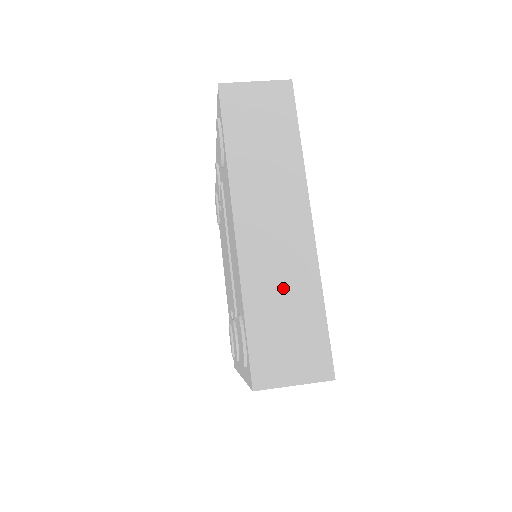
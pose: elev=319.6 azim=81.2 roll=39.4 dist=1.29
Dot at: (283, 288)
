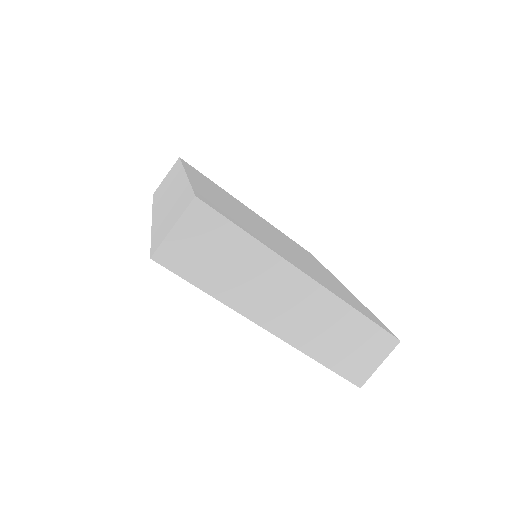
Dot at: (329, 330)
